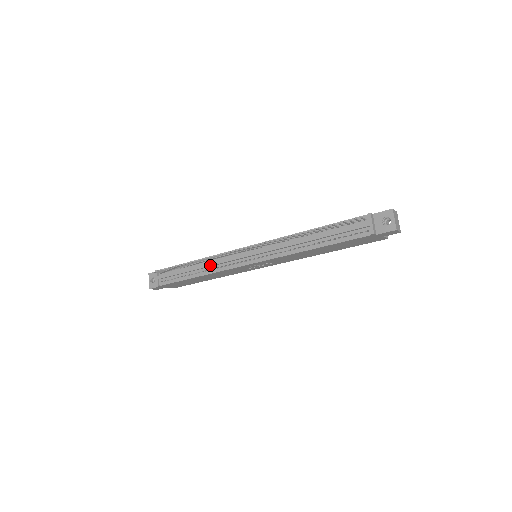
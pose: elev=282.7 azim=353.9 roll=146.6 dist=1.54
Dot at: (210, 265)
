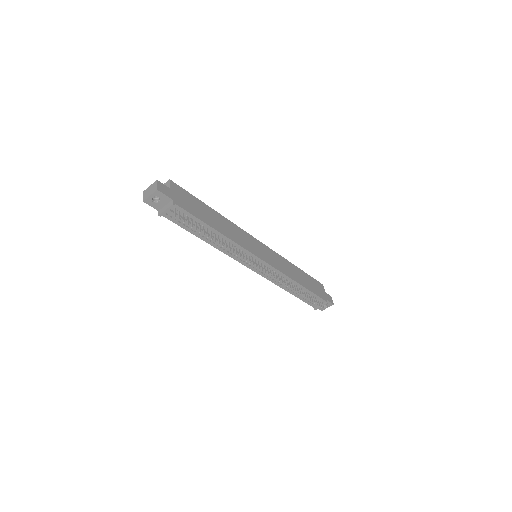
Dot at: (227, 249)
